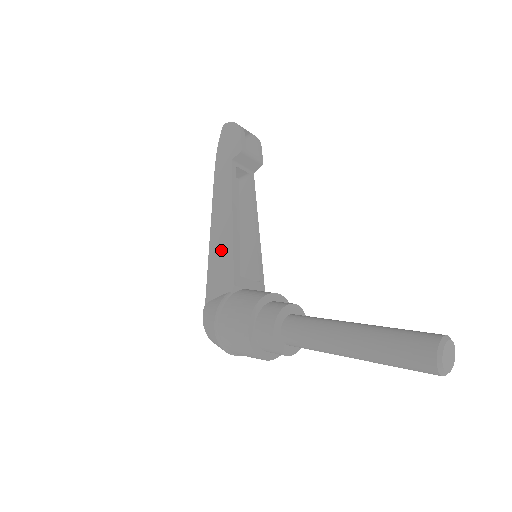
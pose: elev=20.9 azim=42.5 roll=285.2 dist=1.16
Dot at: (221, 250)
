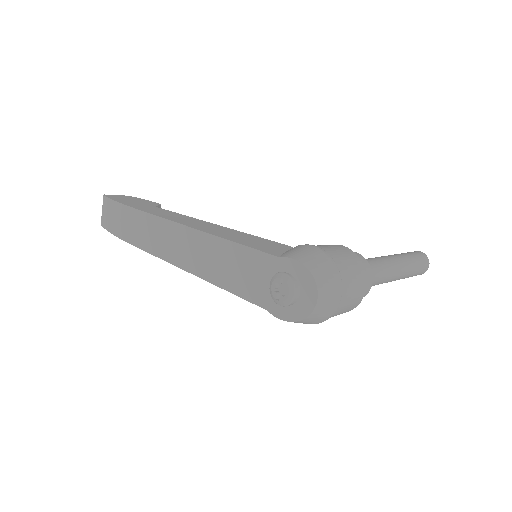
Dot at: (237, 235)
